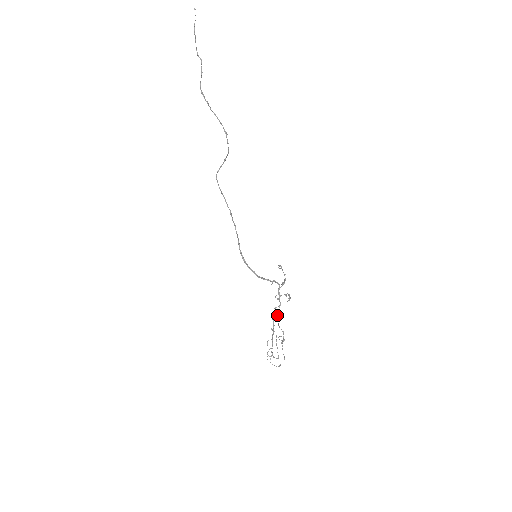
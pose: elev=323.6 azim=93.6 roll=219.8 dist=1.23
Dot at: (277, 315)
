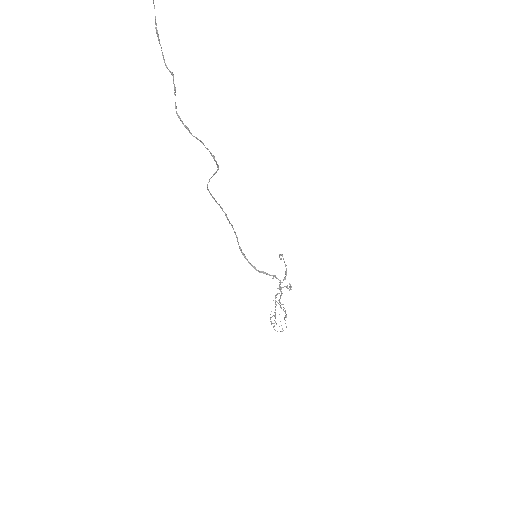
Dot at: (279, 301)
